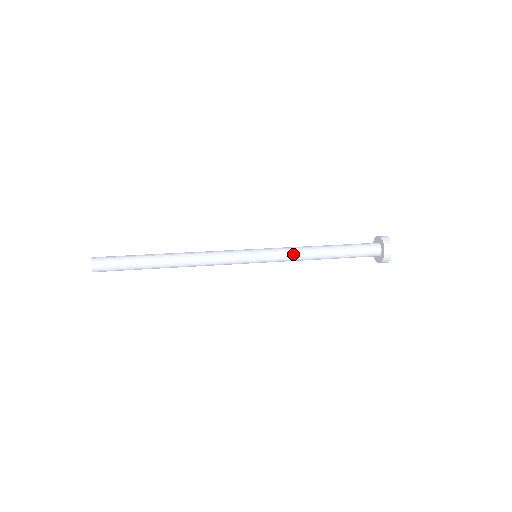
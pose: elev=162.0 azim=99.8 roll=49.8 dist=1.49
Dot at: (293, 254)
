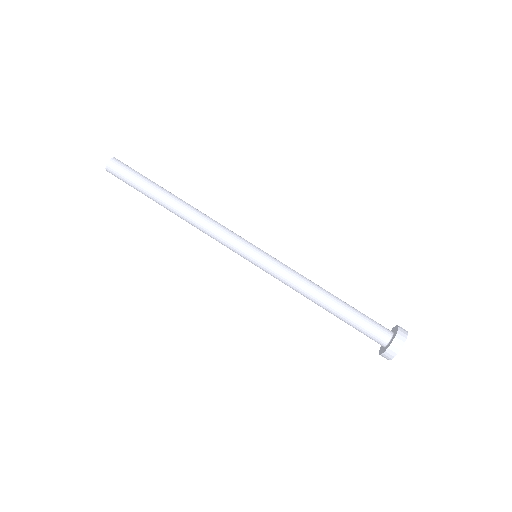
Dot at: occluded
